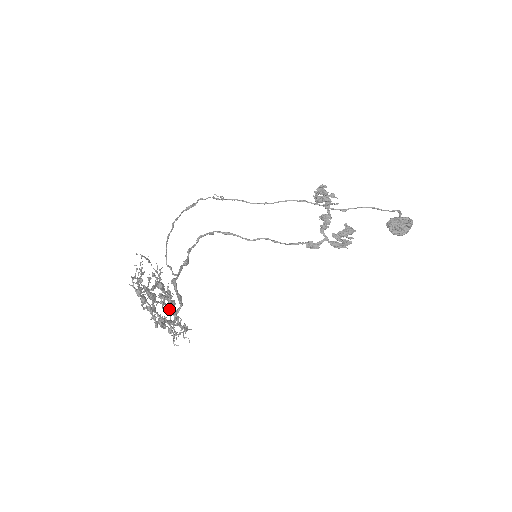
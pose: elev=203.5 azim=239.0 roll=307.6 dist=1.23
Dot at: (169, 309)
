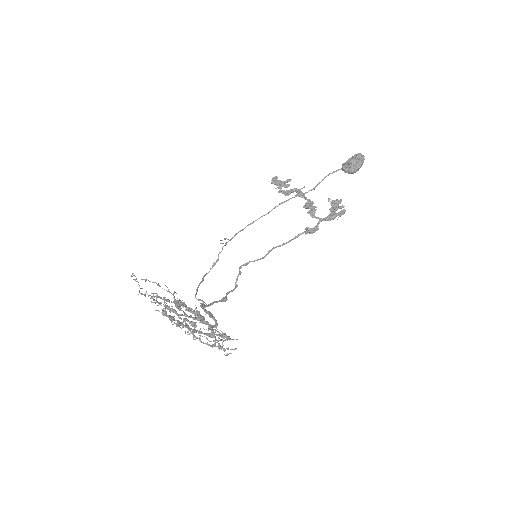
Dot at: occluded
